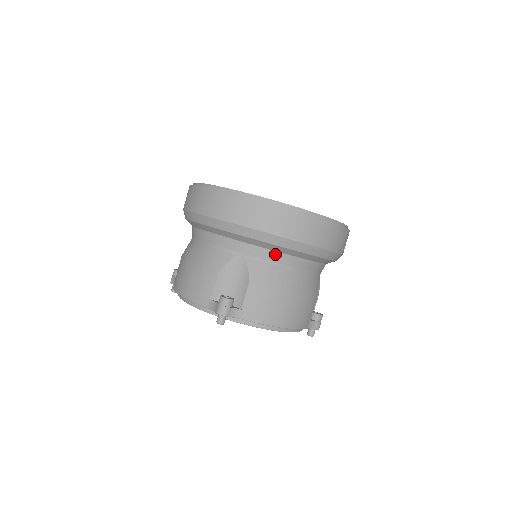
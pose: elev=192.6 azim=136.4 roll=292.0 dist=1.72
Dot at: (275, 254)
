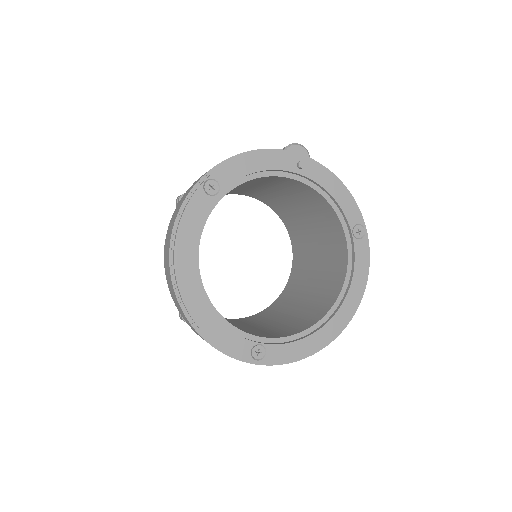
Dot at: occluded
